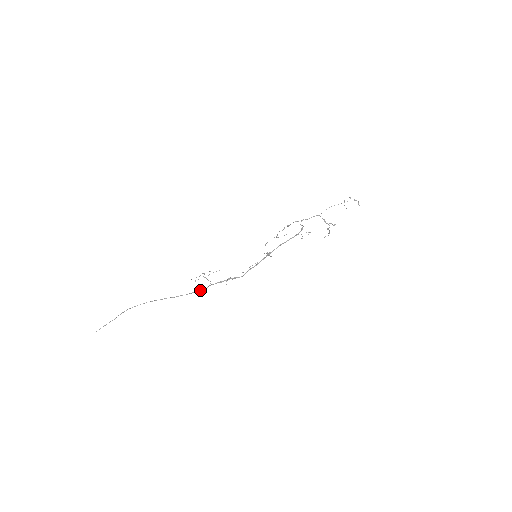
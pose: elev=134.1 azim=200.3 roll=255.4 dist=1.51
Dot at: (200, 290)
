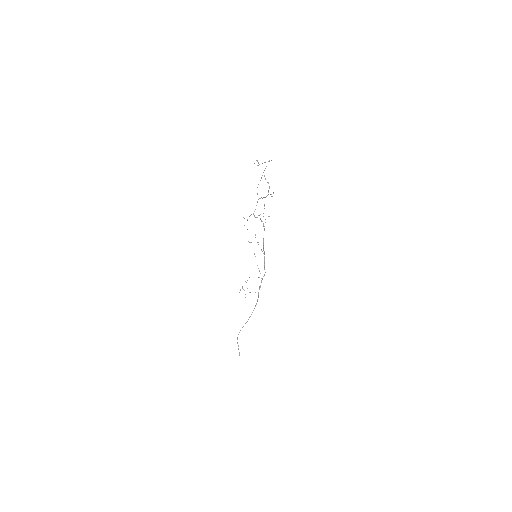
Dot at: (257, 301)
